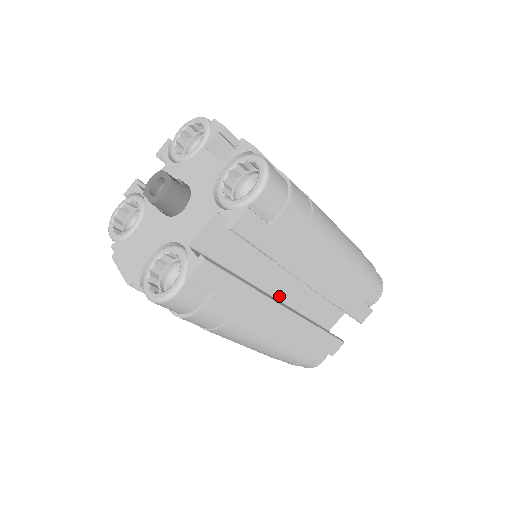
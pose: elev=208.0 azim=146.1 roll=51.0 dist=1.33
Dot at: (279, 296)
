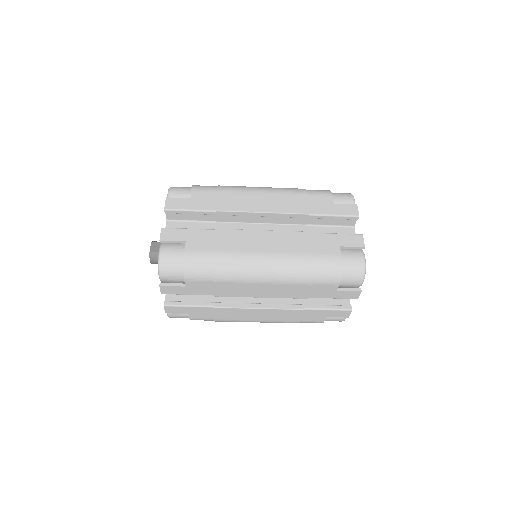
Dot at: occluded
